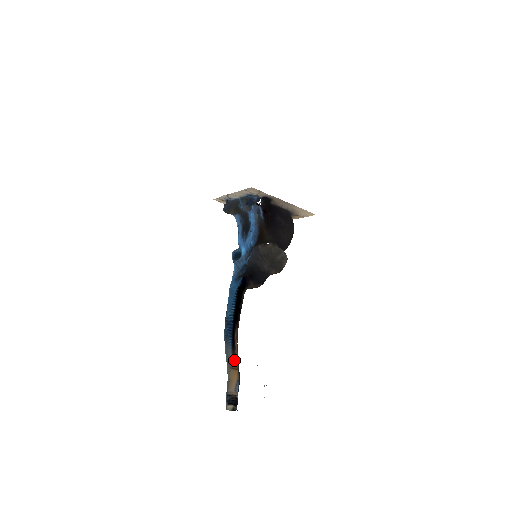
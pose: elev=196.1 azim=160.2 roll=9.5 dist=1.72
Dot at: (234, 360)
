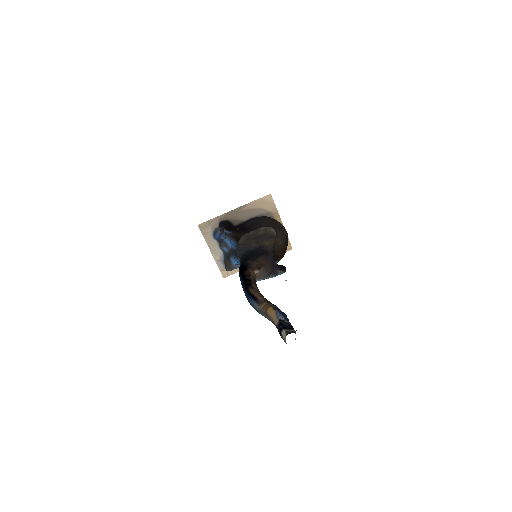
Dot at: (262, 305)
